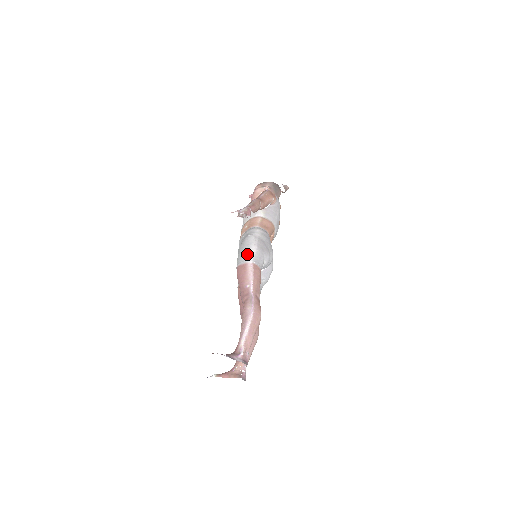
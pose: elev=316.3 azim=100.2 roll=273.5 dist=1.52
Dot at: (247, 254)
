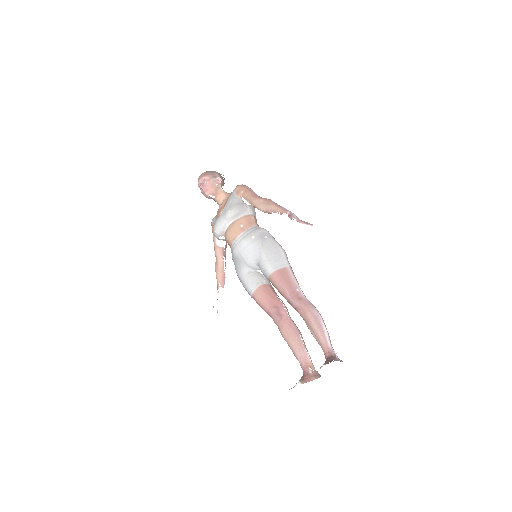
Dot at: (282, 258)
